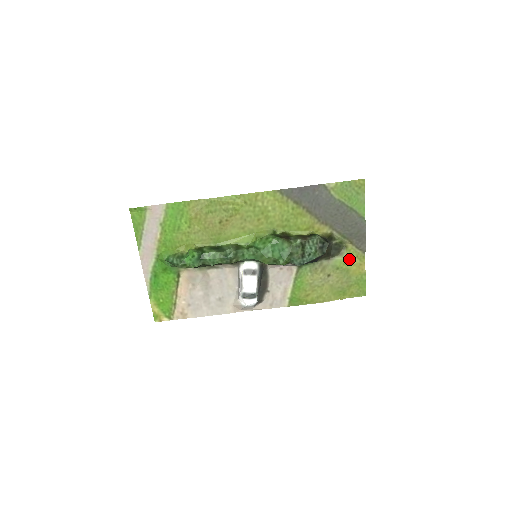
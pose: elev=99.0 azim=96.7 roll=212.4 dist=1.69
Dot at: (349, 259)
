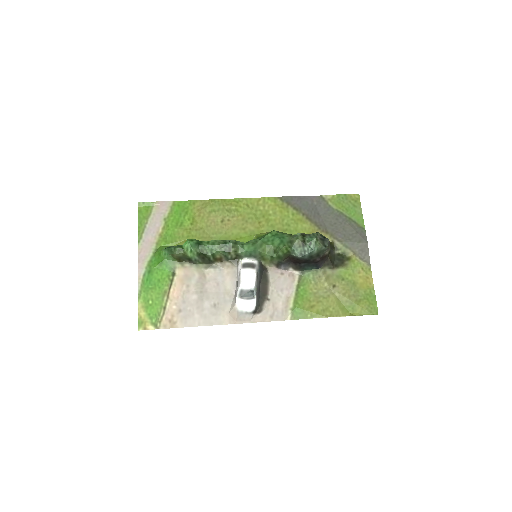
Dot at: (354, 270)
